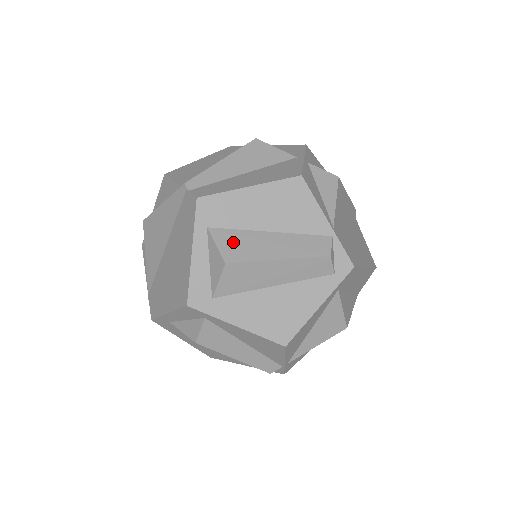
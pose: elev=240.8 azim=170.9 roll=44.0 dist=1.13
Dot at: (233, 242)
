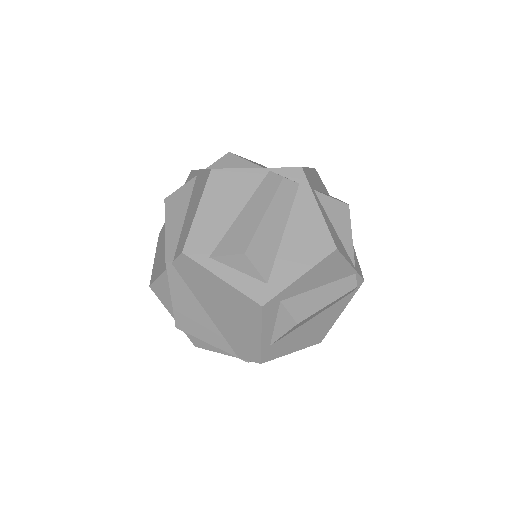
Dot at: (232, 242)
